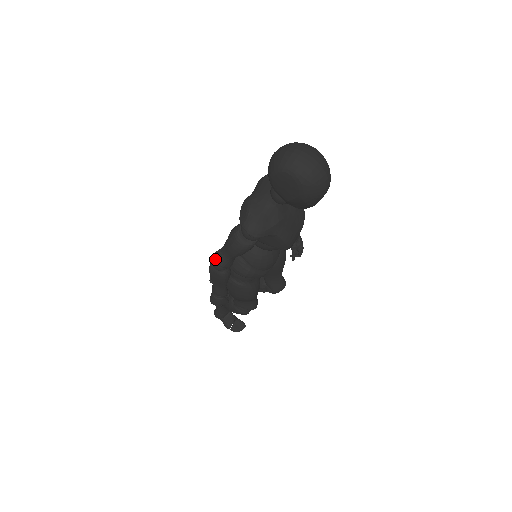
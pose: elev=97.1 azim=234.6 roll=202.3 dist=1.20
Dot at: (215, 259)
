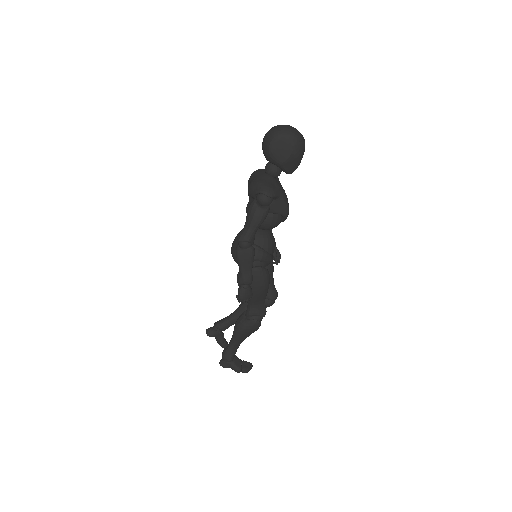
Dot at: (242, 237)
